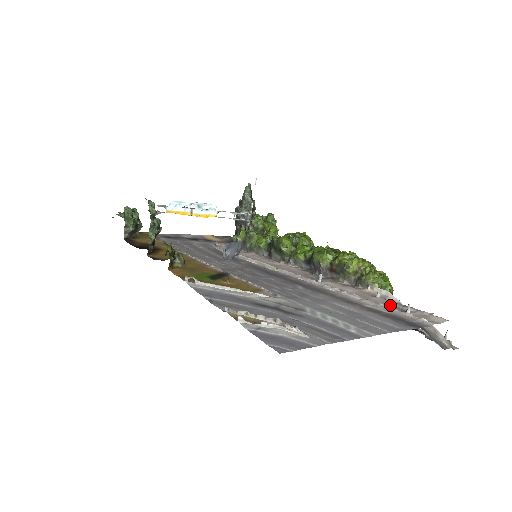
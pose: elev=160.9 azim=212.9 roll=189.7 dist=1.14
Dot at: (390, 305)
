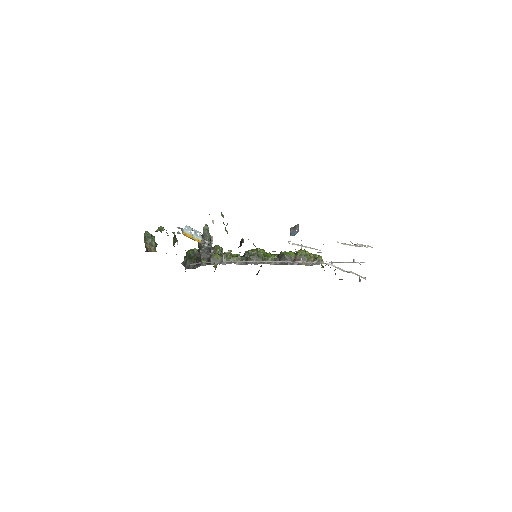
Dot at: occluded
